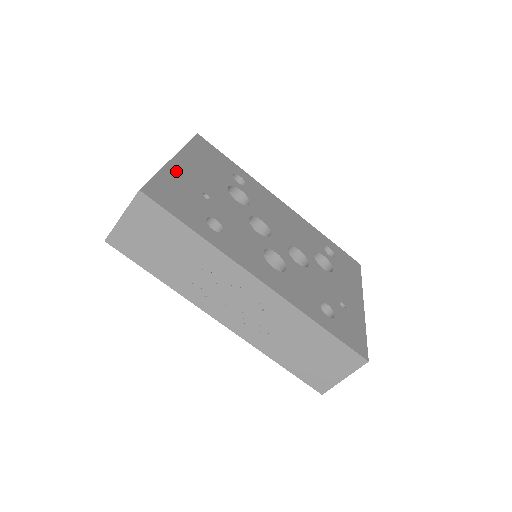
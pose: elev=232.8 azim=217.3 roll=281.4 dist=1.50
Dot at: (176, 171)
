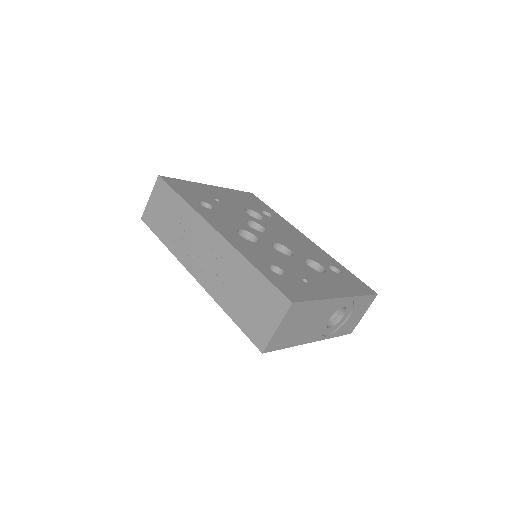
Dot at: (203, 187)
